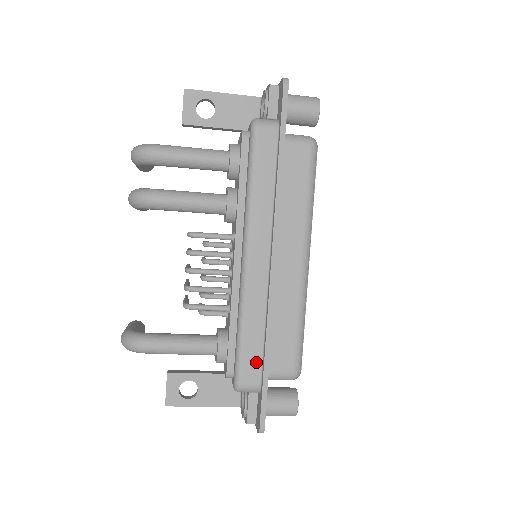
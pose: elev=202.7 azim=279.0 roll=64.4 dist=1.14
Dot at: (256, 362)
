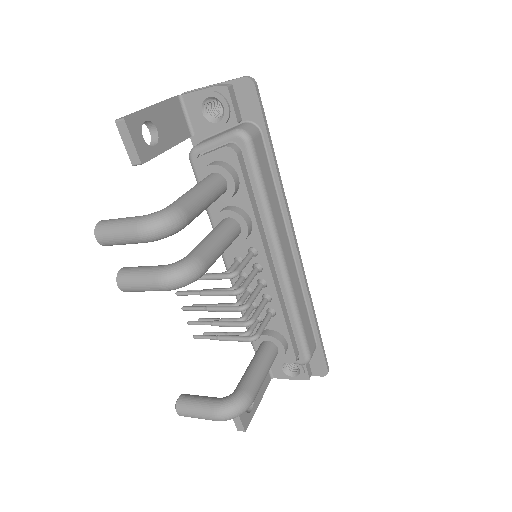
Dot at: (311, 333)
